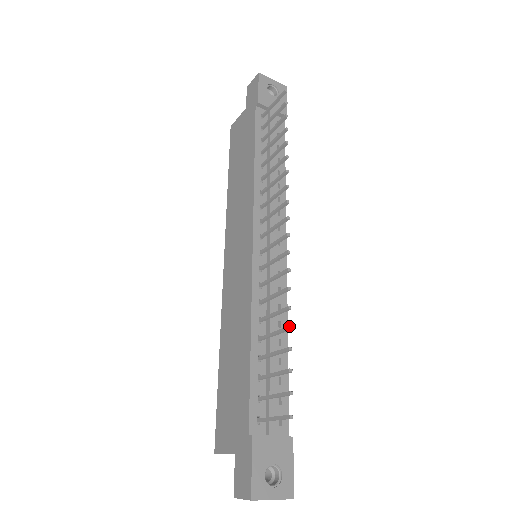
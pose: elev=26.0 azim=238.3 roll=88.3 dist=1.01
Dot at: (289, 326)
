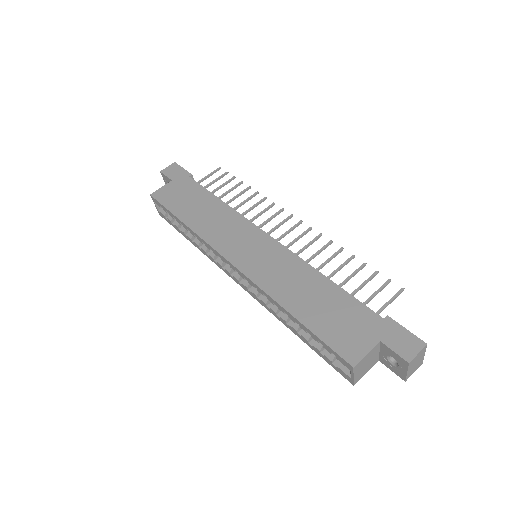
Dot at: (353, 255)
